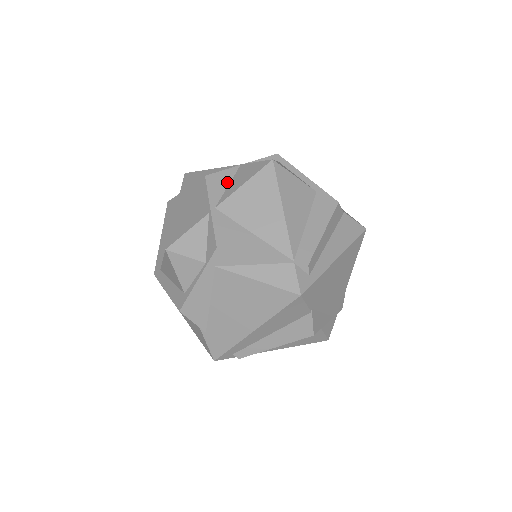
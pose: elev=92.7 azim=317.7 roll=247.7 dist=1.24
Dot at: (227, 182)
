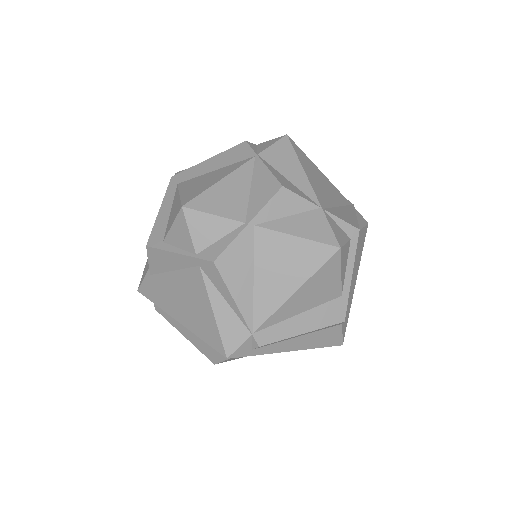
Dot at: (291, 212)
